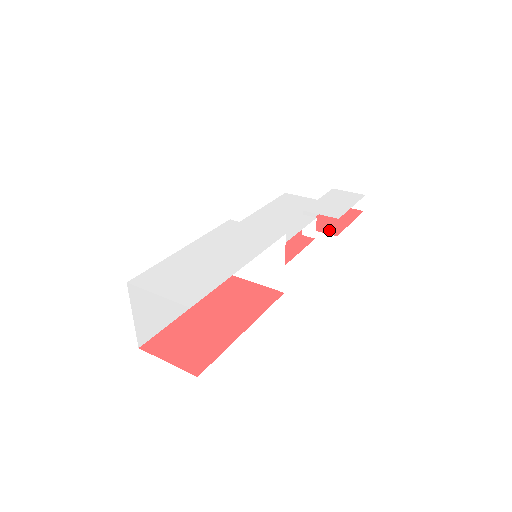
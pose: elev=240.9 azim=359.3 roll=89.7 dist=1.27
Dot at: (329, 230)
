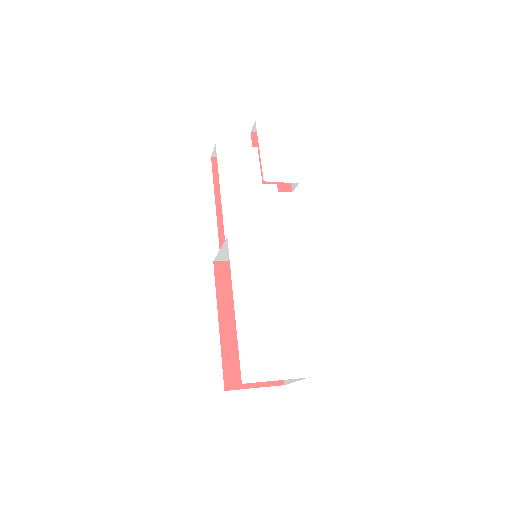
Dot at: (281, 185)
